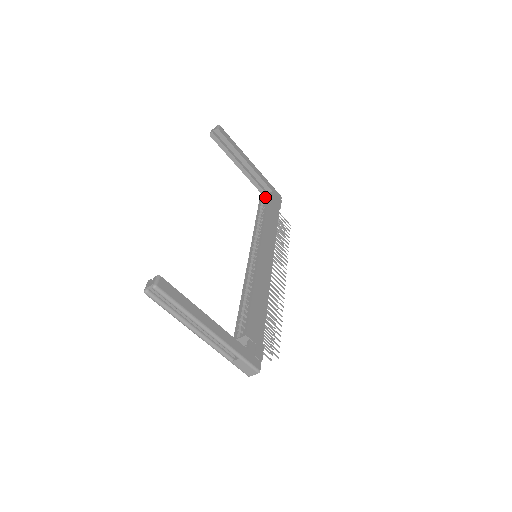
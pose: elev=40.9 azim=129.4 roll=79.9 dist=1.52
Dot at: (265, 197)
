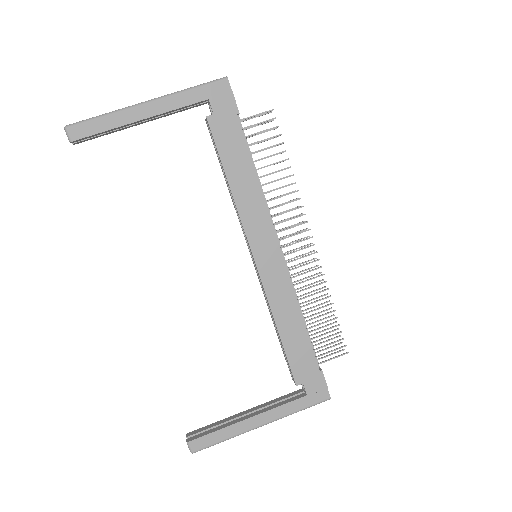
Dot at: occluded
